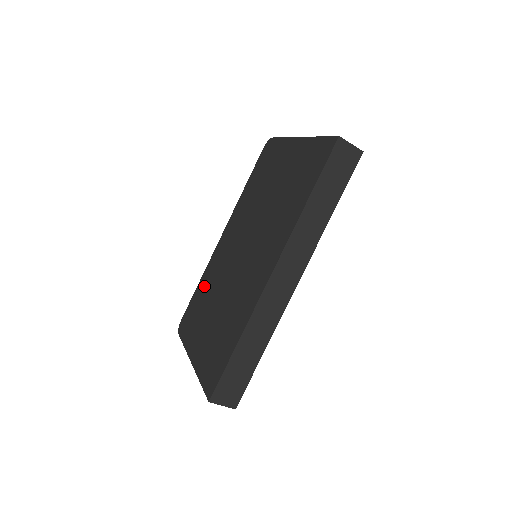
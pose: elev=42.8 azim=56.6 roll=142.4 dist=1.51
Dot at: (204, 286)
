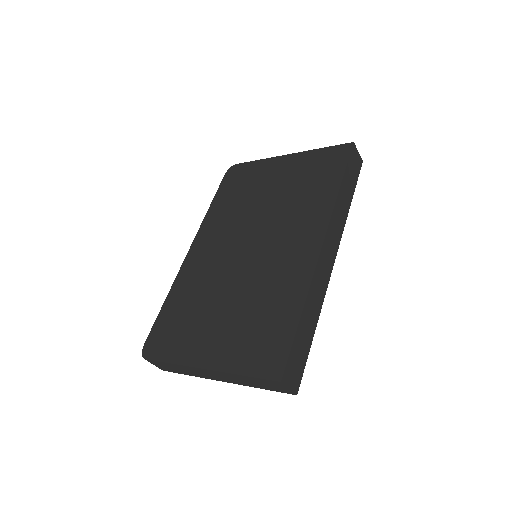
Dot at: (182, 298)
